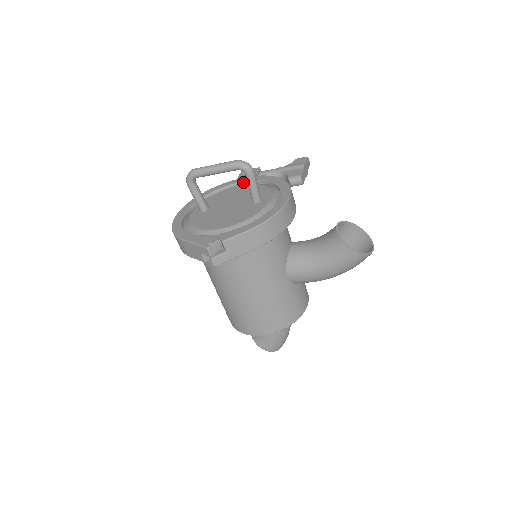
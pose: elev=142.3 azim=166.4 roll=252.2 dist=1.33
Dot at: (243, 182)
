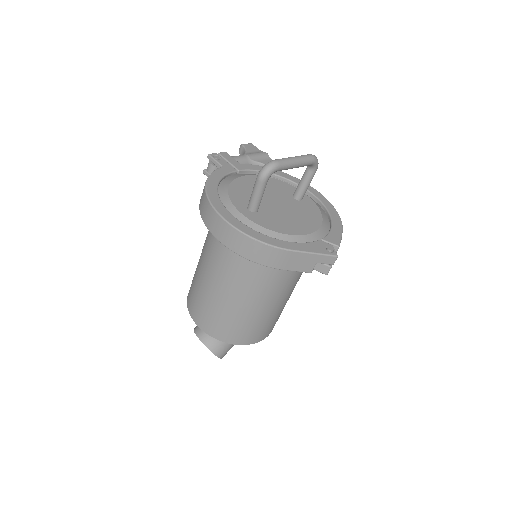
Dot at: (237, 171)
